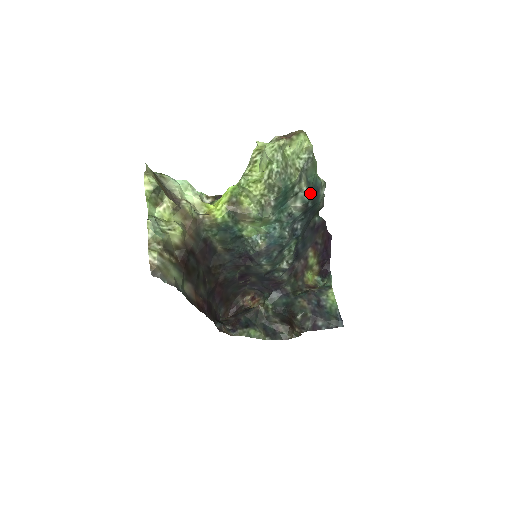
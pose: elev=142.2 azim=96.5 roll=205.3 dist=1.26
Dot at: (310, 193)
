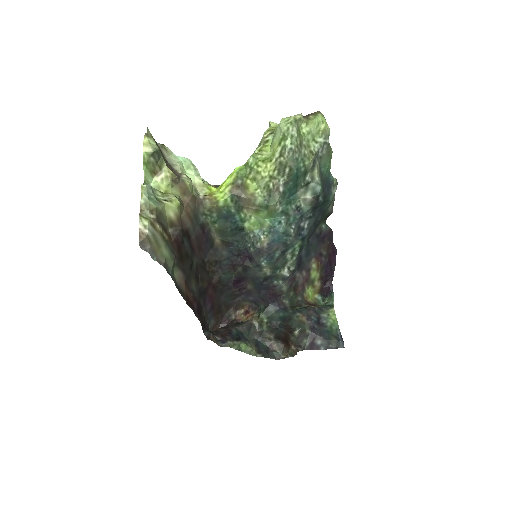
Dot at: (322, 185)
